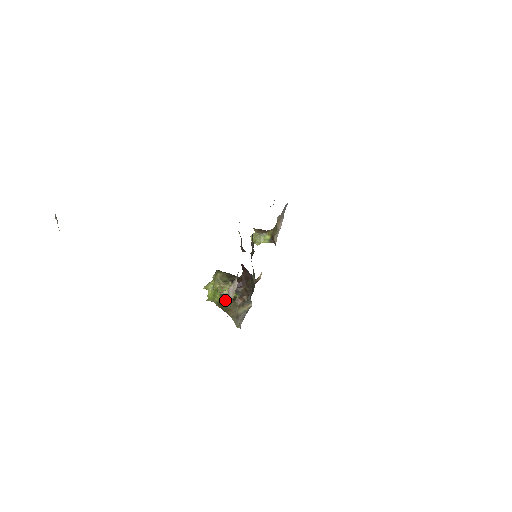
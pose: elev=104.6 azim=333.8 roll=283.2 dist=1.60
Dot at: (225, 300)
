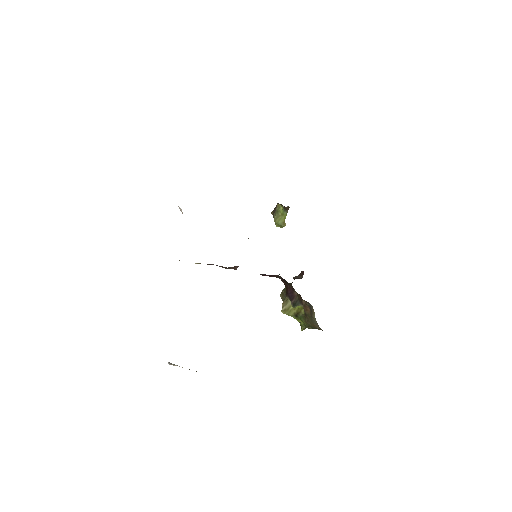
Dot at: (302, 319)
